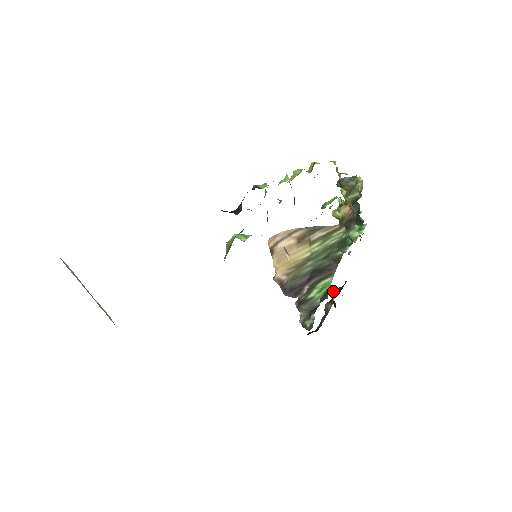
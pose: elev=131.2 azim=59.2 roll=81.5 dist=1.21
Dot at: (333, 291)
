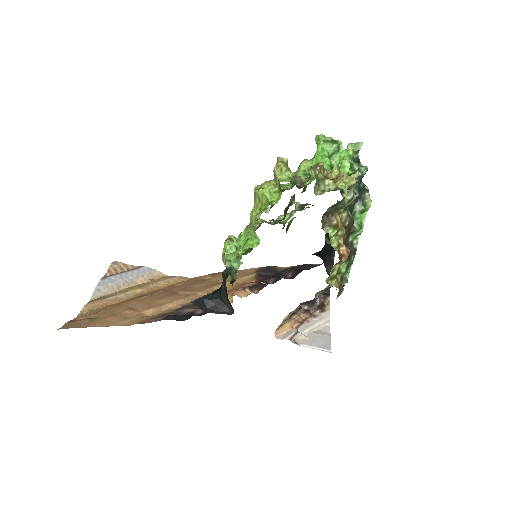
Dot at: occluded
